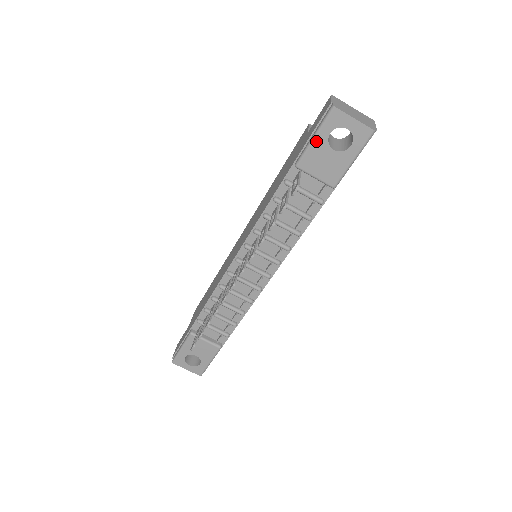
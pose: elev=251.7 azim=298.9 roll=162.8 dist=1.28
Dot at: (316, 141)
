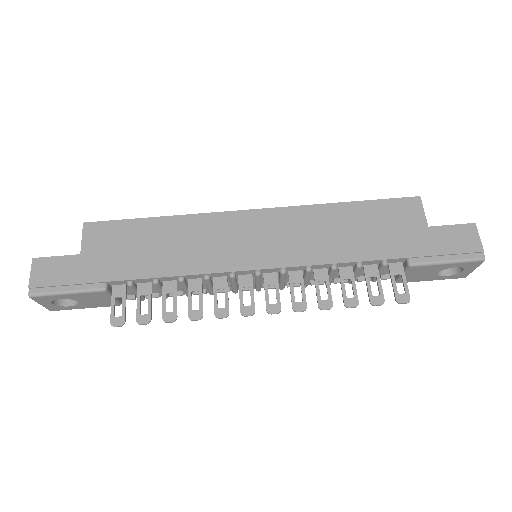
Dot at: (444, 265)
